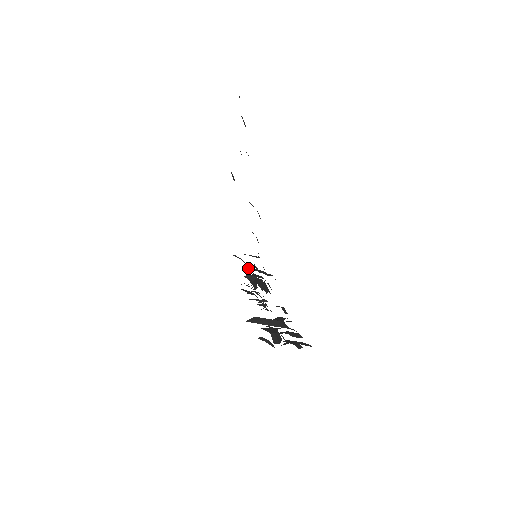
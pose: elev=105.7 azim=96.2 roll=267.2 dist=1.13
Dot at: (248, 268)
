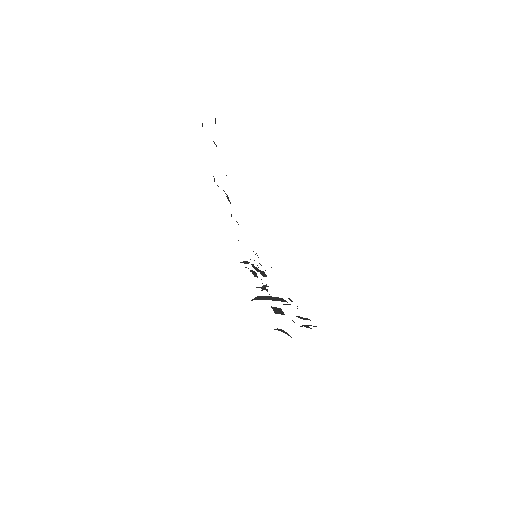
Dot at: occluded
